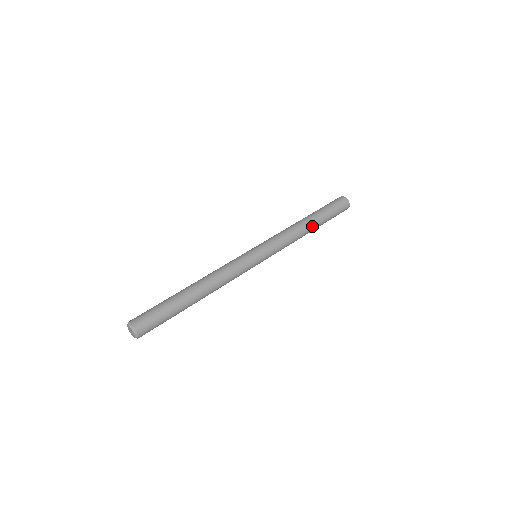
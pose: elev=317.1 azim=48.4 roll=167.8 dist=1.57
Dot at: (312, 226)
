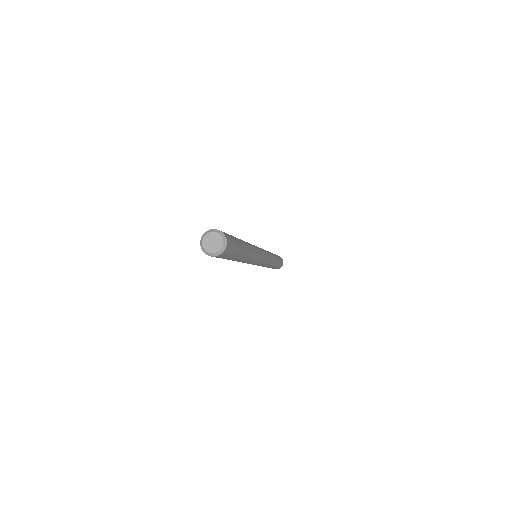
Dot at: (276, 261)
